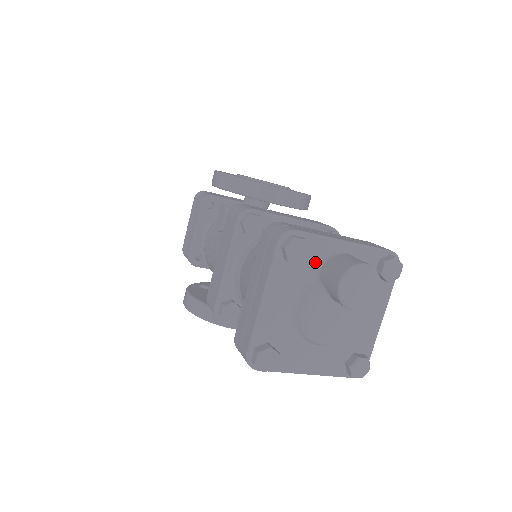
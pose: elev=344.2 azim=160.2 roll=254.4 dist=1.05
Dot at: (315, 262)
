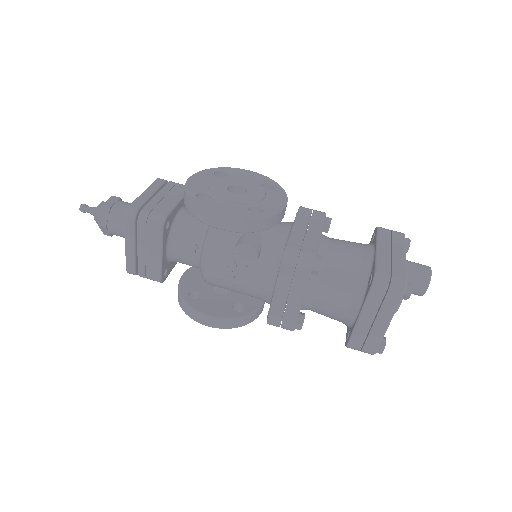
Dot at: occluded
